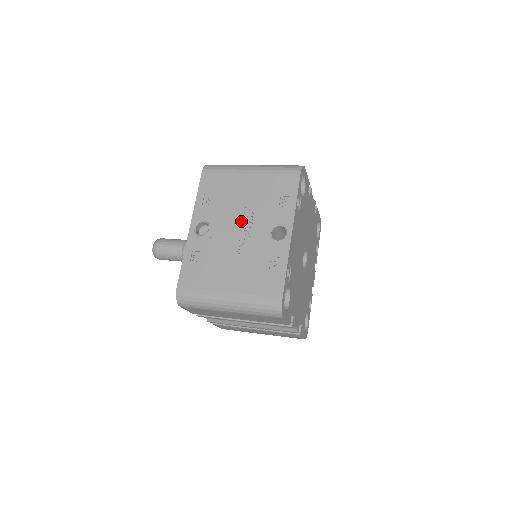
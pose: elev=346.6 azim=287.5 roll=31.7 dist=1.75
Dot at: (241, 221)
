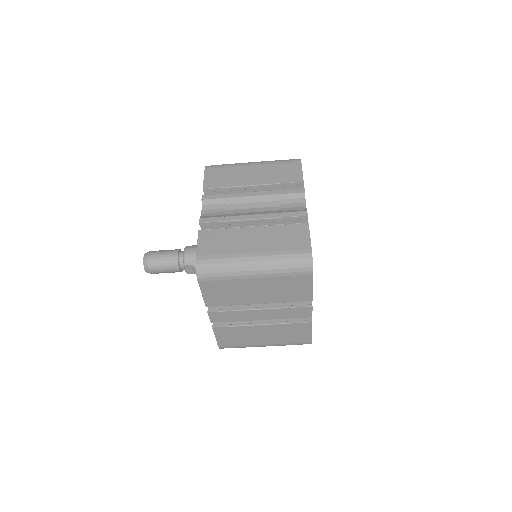
Dot at: occluded
